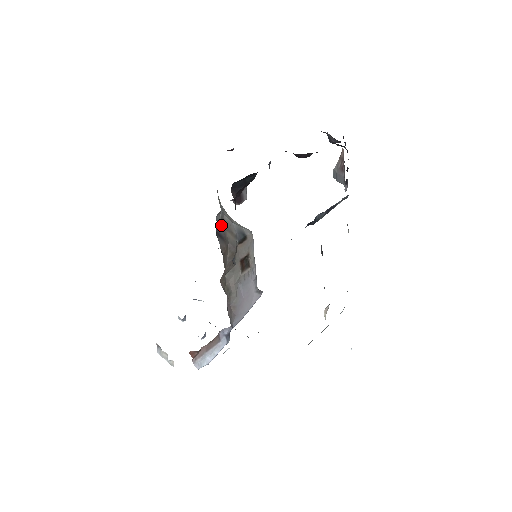
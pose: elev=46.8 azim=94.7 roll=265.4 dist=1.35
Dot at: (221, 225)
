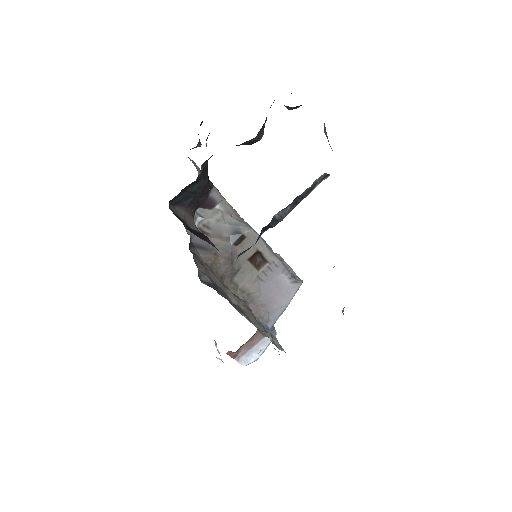
Dot at: occluded
